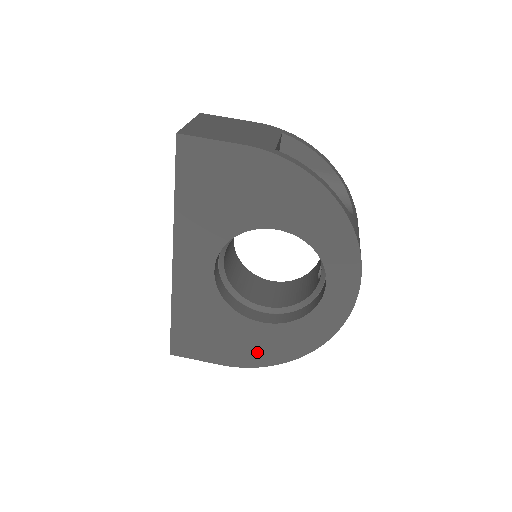
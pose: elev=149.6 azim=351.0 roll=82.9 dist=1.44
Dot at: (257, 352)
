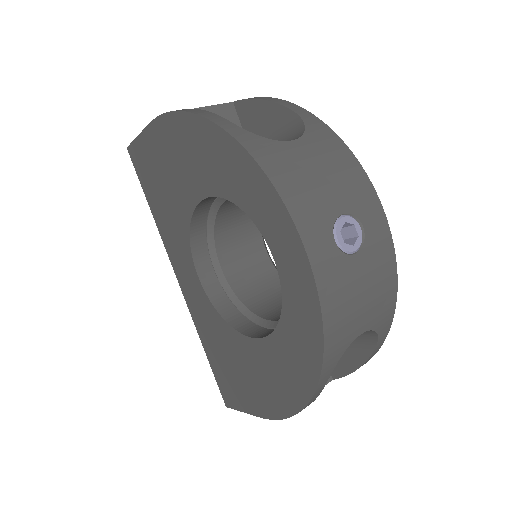
Dot at: (276, 390)
